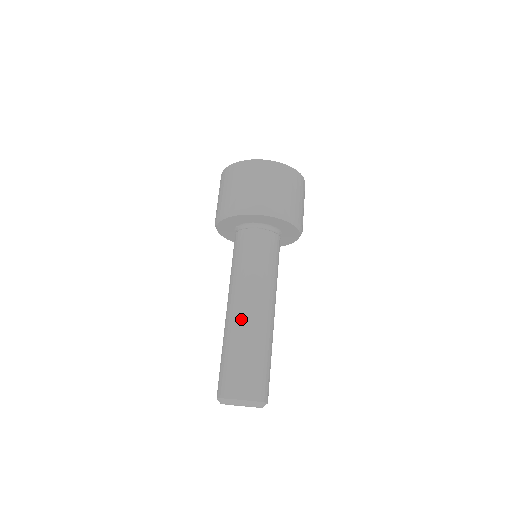
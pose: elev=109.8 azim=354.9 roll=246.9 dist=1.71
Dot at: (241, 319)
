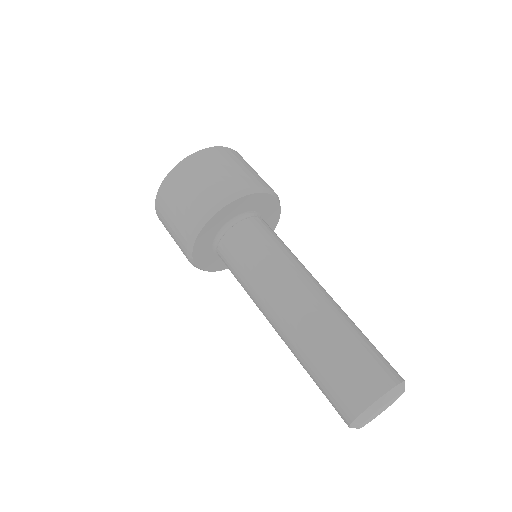
Dot at: (285, 336)
